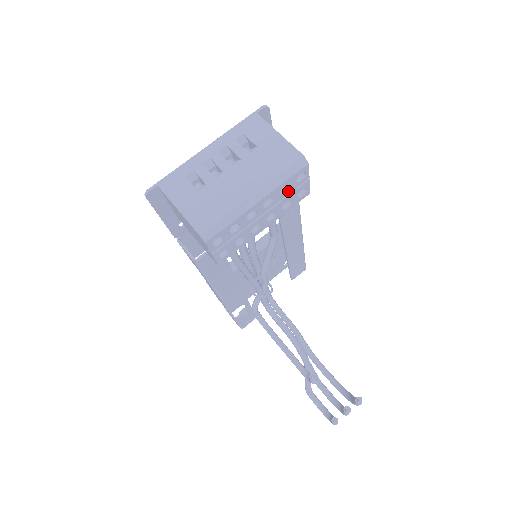
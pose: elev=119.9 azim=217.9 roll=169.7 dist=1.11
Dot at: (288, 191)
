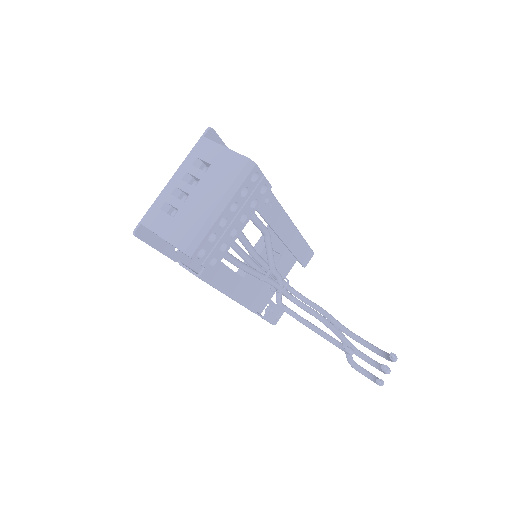
Dot at: (248, 192)
